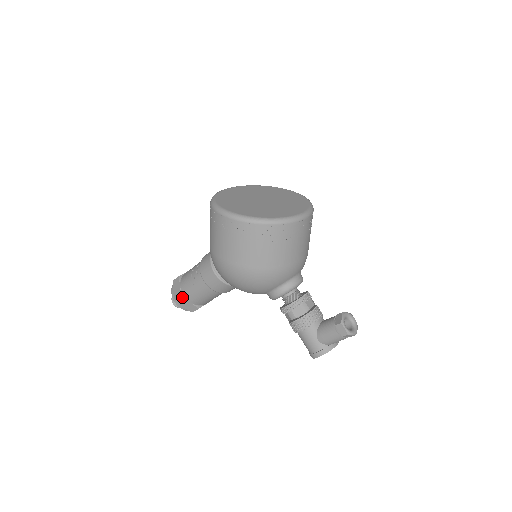
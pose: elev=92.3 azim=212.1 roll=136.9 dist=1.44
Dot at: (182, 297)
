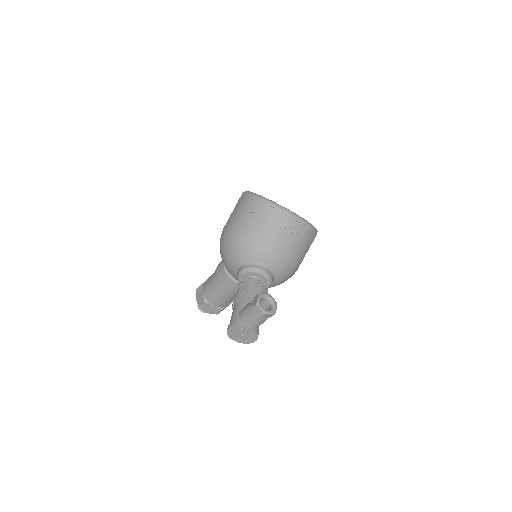
Dot at: (201, 286)
